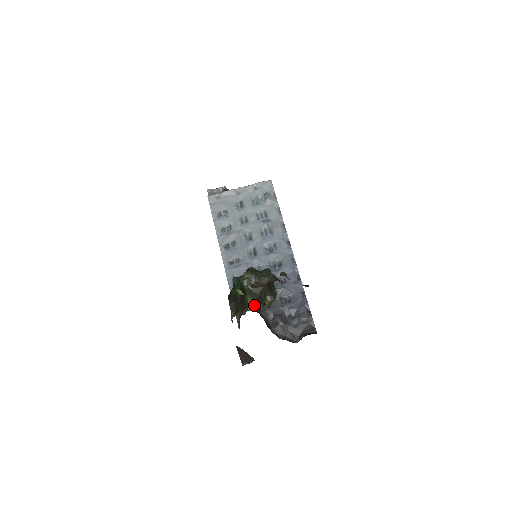
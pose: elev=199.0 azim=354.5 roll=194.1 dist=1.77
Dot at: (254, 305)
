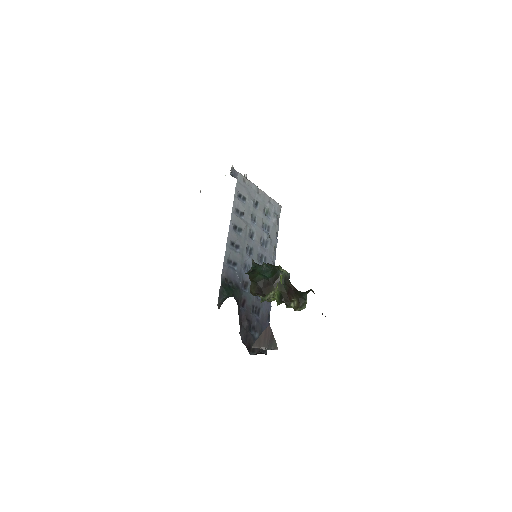
Dot at: (279, 299)
